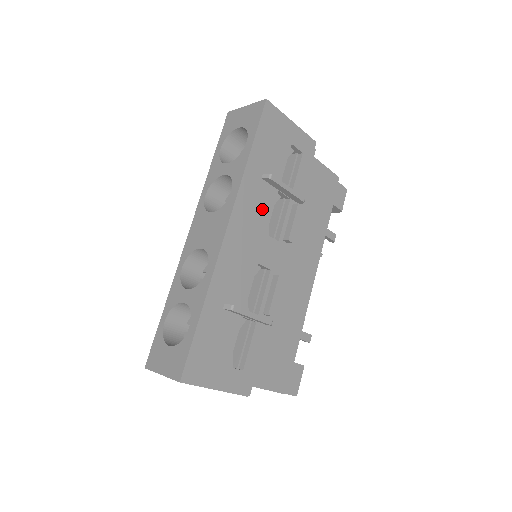
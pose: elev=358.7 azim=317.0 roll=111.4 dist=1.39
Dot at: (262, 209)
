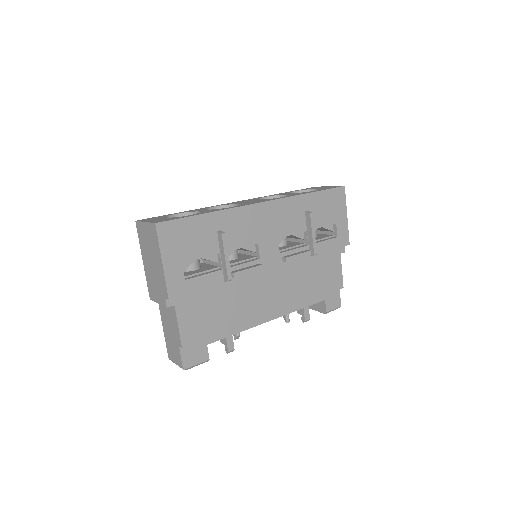
Dot at: (289, 224)
